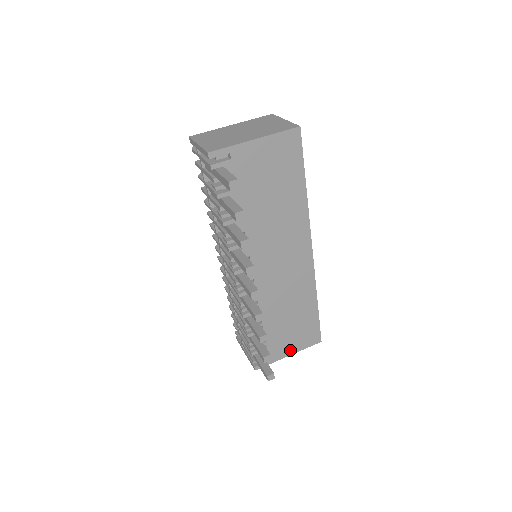
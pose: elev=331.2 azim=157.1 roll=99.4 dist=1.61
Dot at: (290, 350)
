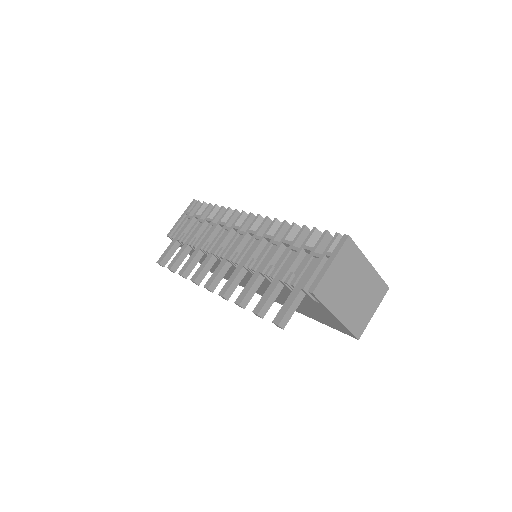
Dot at: occluded
